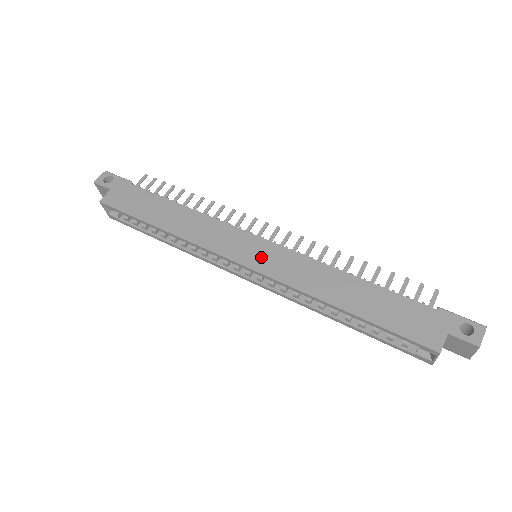
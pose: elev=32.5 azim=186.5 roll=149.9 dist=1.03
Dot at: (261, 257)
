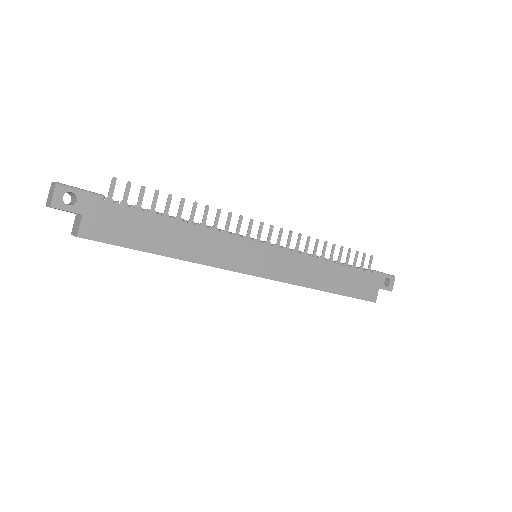
Dot at: (269, 264)
